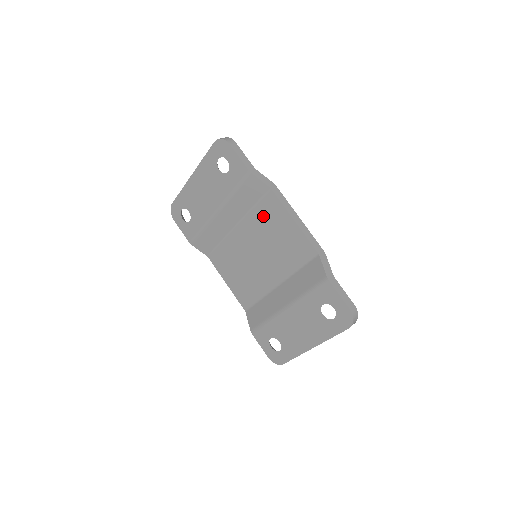
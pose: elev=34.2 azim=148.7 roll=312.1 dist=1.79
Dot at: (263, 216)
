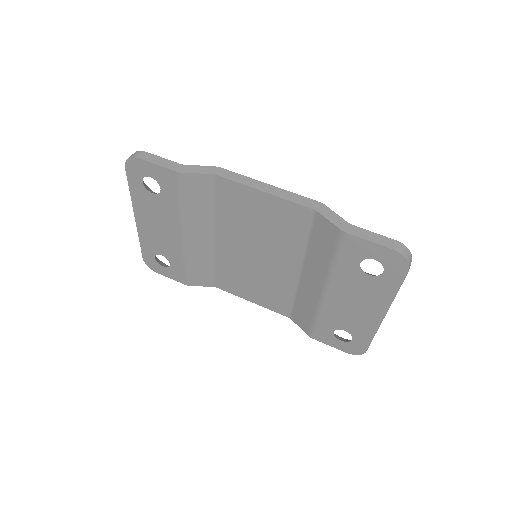
Dot at: (230, 209)
